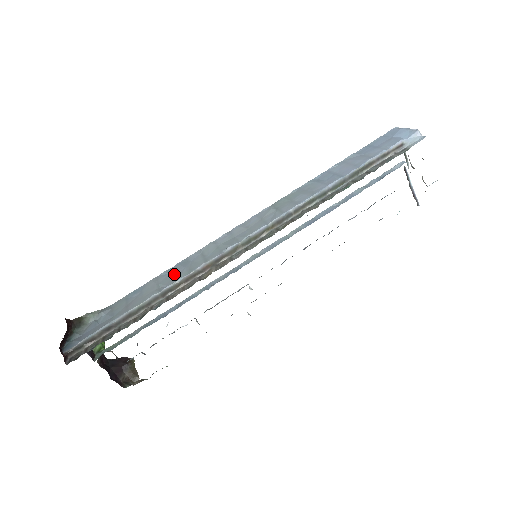
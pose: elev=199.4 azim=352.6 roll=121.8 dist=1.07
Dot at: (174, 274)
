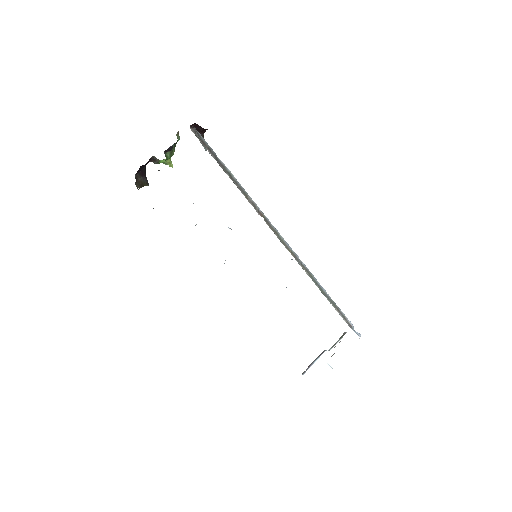
Dot at: occluded
